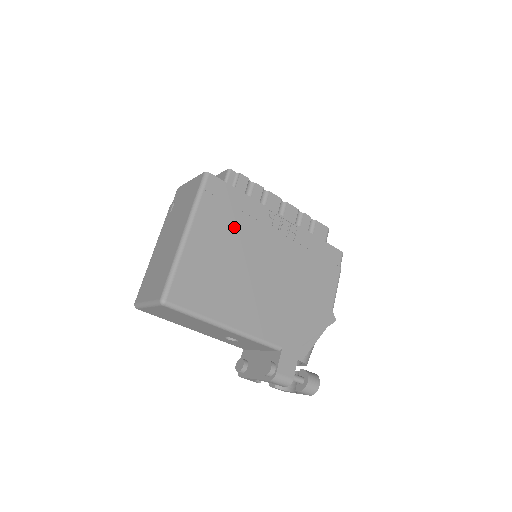
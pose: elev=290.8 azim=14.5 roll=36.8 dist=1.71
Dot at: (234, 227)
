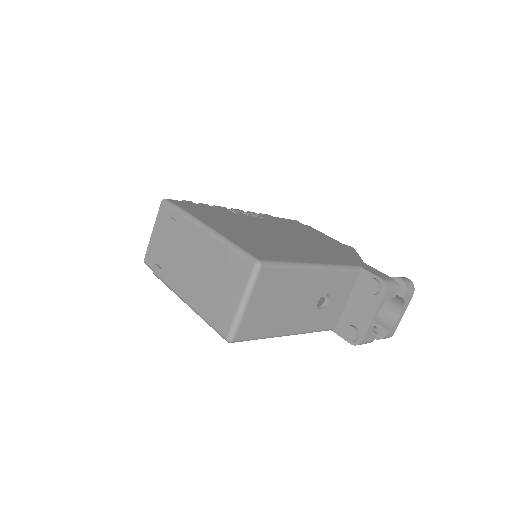
Dot at: (226, 218)
